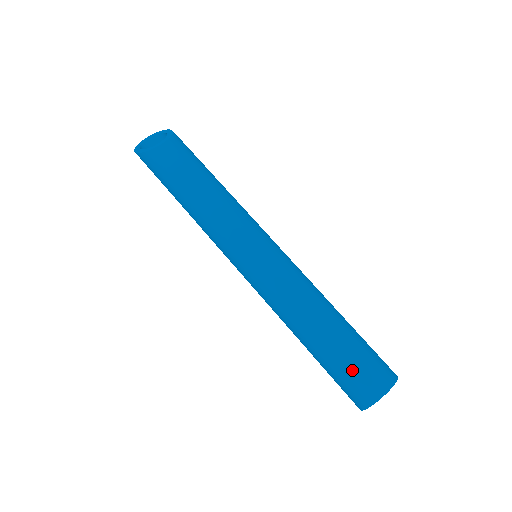
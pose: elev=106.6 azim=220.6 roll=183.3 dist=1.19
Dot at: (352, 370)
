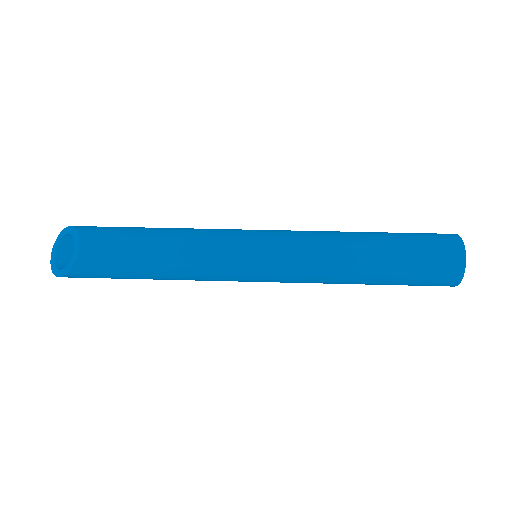
Dot at: (425, 265)
